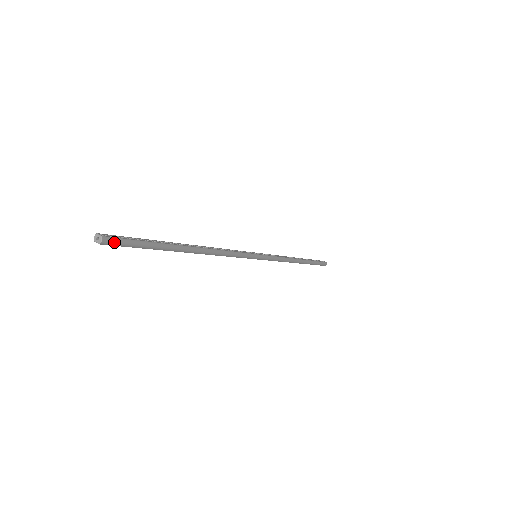
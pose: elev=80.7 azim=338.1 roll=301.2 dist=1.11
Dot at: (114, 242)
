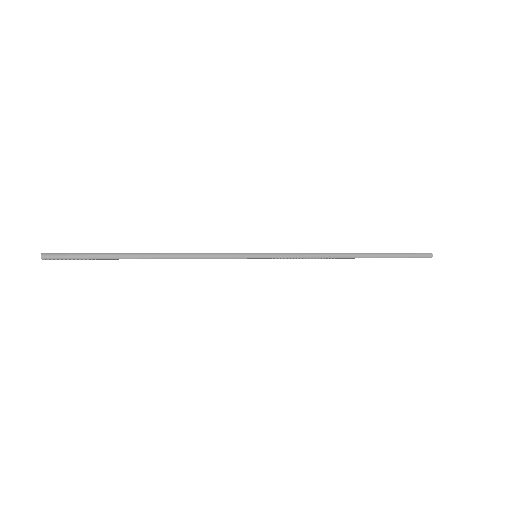
Dot at: (53, 256)
